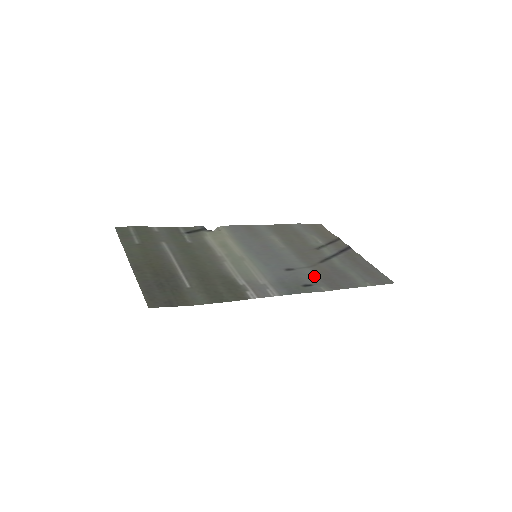
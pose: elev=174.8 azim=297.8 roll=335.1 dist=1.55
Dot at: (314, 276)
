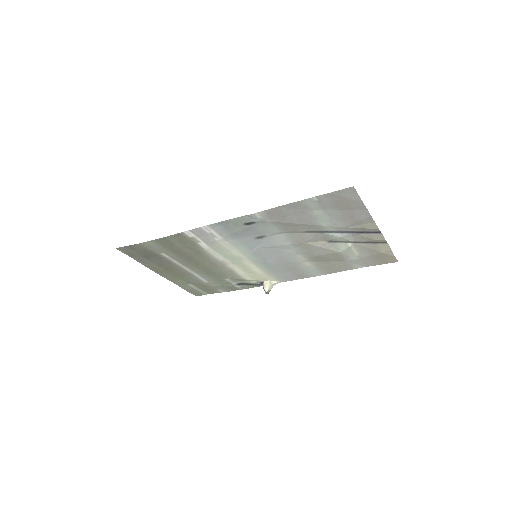
Dot at: (273, 226)
